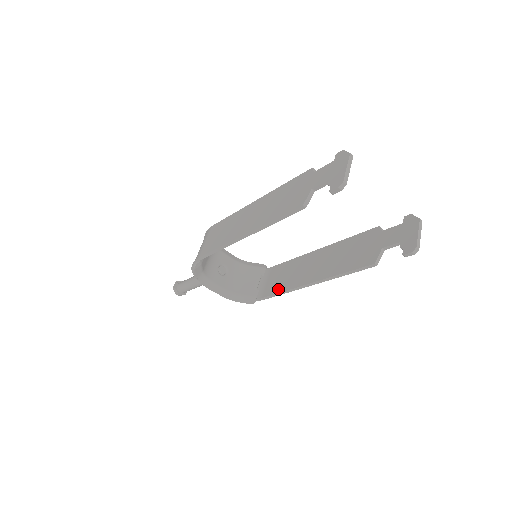
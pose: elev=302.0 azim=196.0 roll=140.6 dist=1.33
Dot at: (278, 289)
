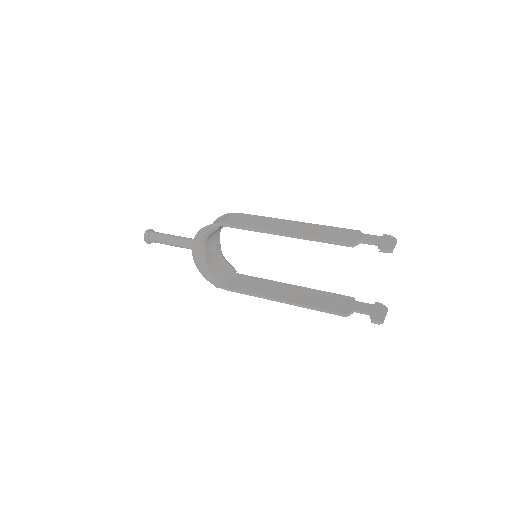
Dot at: (248, 290)
